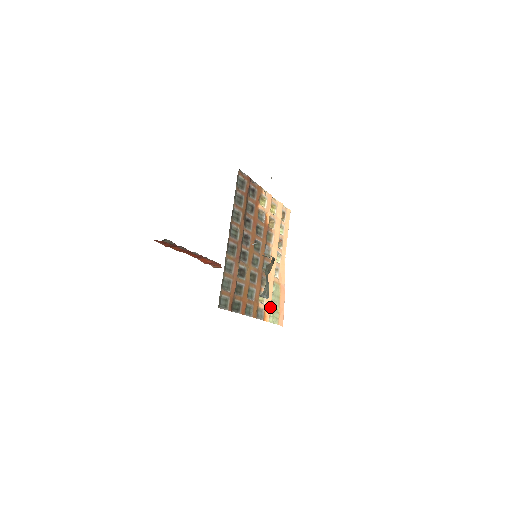
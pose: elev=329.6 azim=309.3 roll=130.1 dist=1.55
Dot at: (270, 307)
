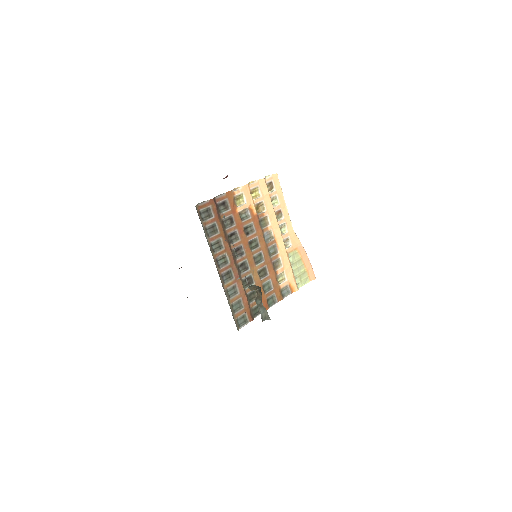
Dot at: (294, 277)
